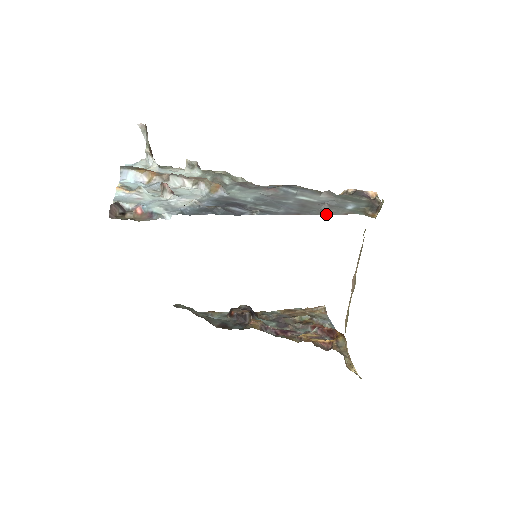
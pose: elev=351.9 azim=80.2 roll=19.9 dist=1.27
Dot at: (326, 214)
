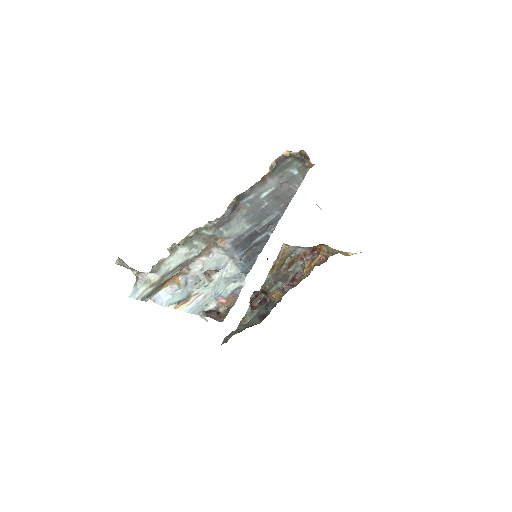
Dot at: (297, 189)
